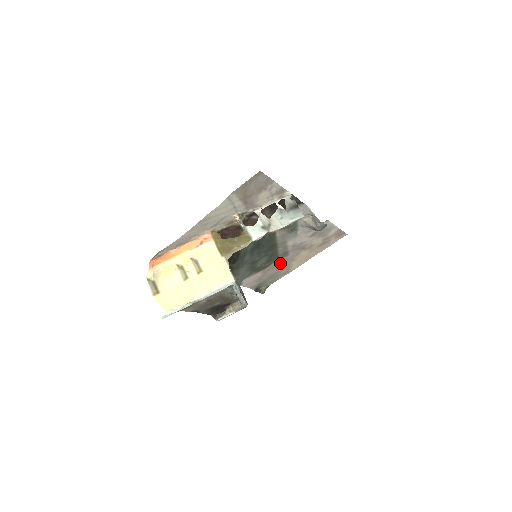
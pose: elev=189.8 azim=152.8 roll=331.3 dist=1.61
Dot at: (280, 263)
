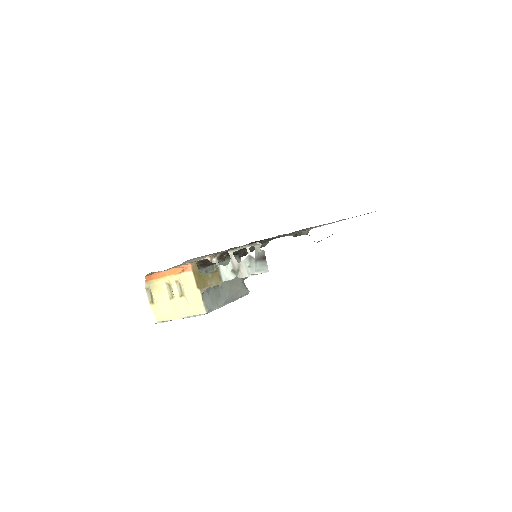
Dot at: occluded
